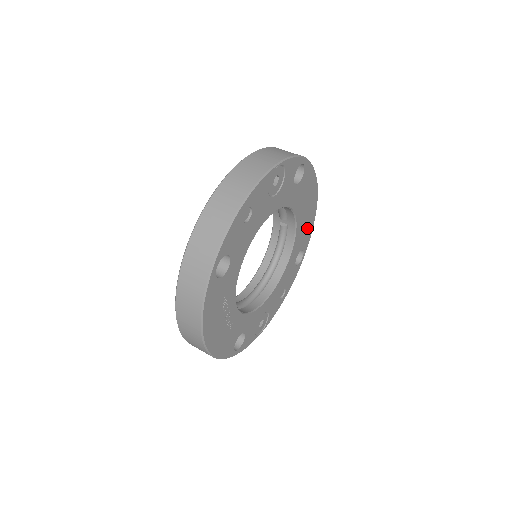
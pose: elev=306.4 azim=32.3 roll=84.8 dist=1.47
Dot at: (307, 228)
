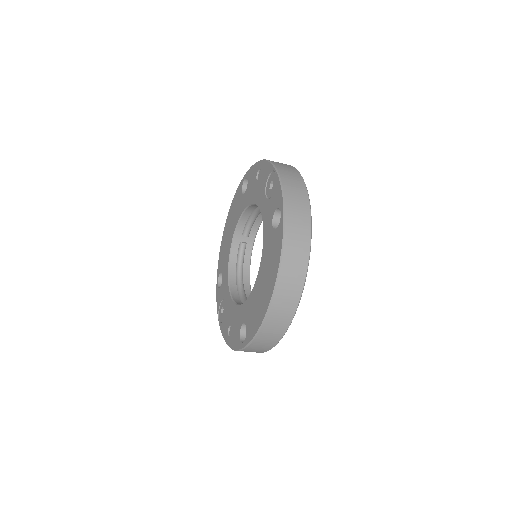
Dot at: occluded
